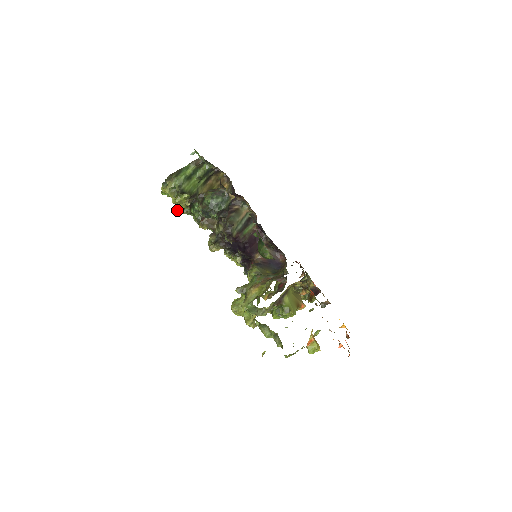
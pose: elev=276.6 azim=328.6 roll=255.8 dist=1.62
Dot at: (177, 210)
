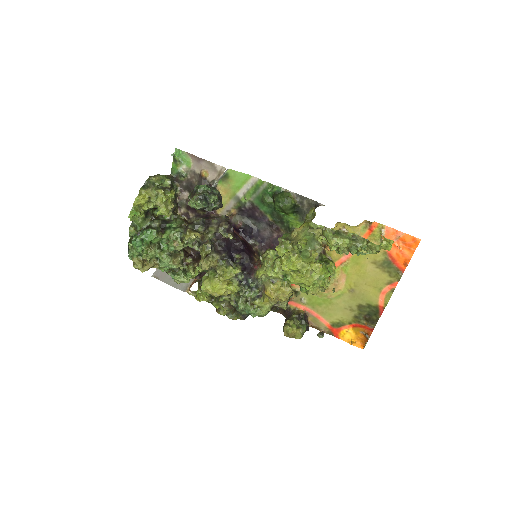
Dot at: (139, 250)
